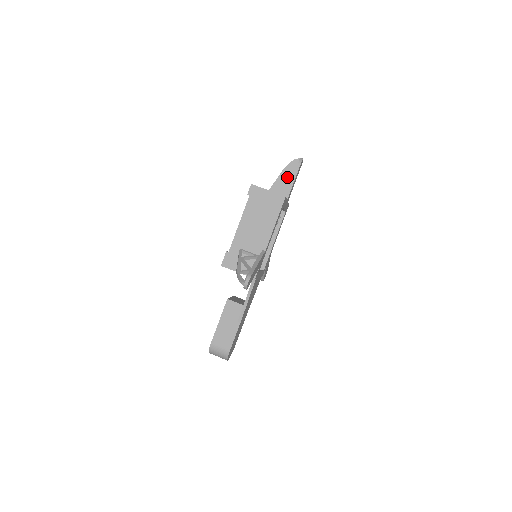
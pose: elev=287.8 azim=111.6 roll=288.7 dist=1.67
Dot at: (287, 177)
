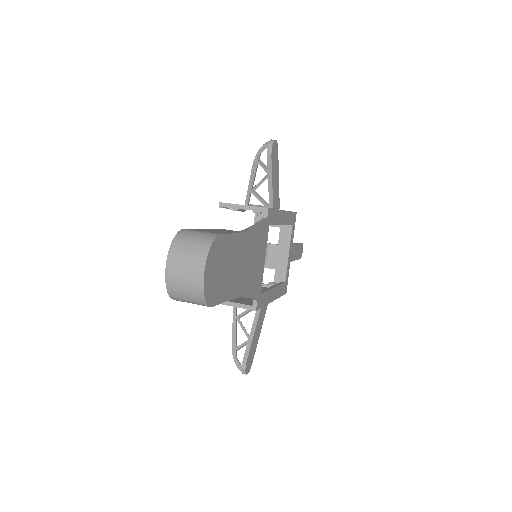
Dot at: occluded
